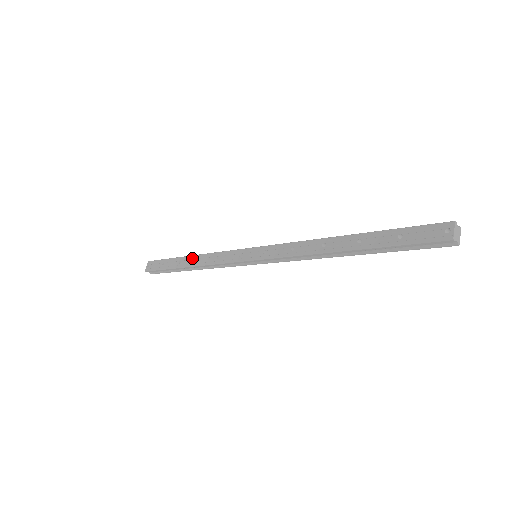
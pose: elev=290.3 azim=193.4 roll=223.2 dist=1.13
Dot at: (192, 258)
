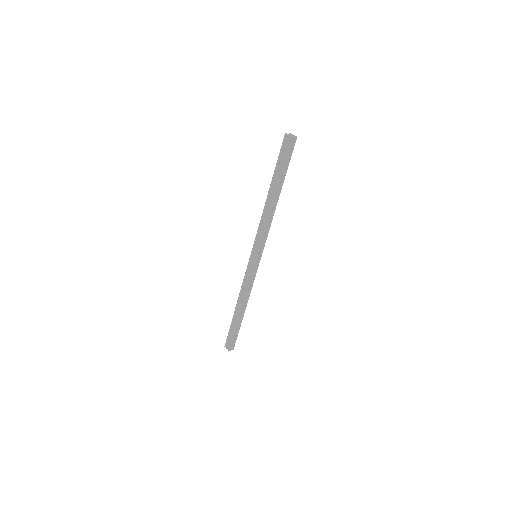
Dot at: (238, 305)
